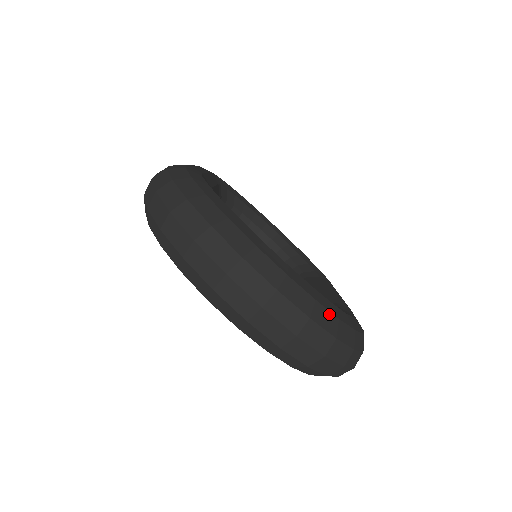
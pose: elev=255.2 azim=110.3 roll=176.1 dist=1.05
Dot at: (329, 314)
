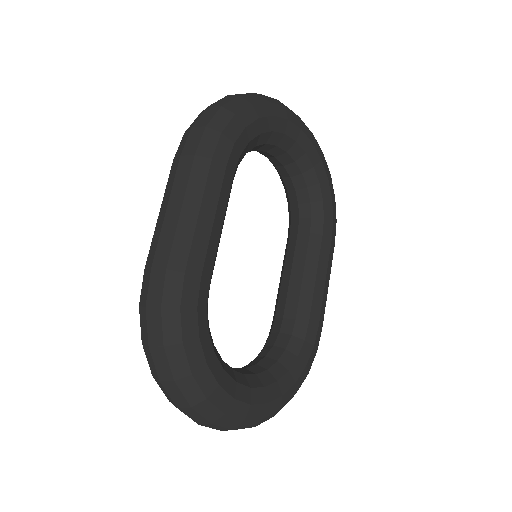
Dot at: (273, 413)
